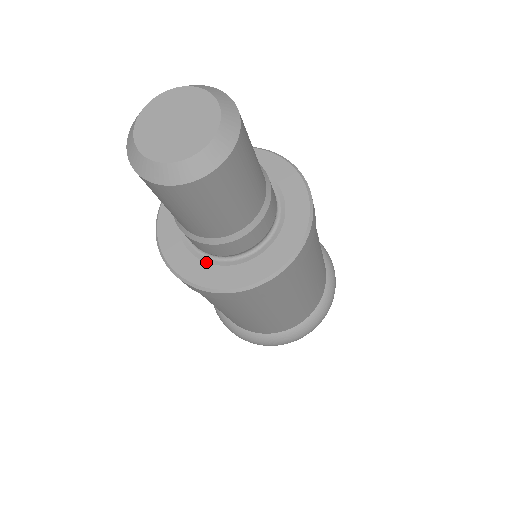
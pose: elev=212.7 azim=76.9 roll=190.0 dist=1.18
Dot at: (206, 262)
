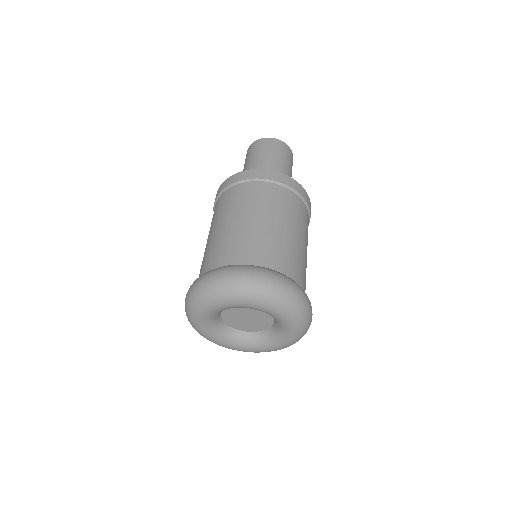
Dot at: occluded
